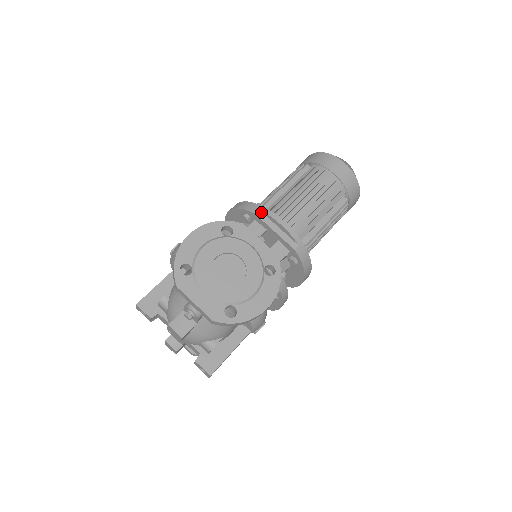
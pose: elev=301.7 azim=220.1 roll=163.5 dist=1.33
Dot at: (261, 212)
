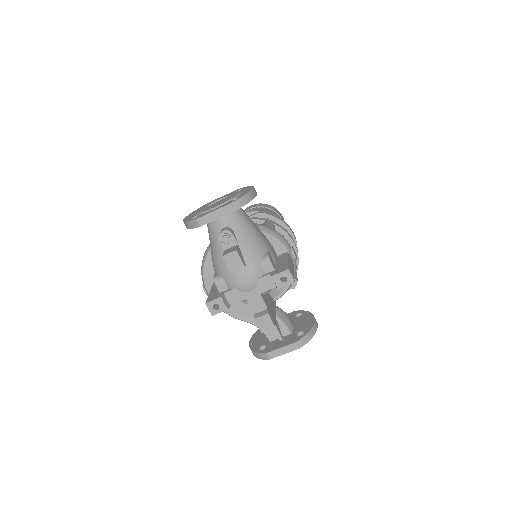
Dot at: occluded
